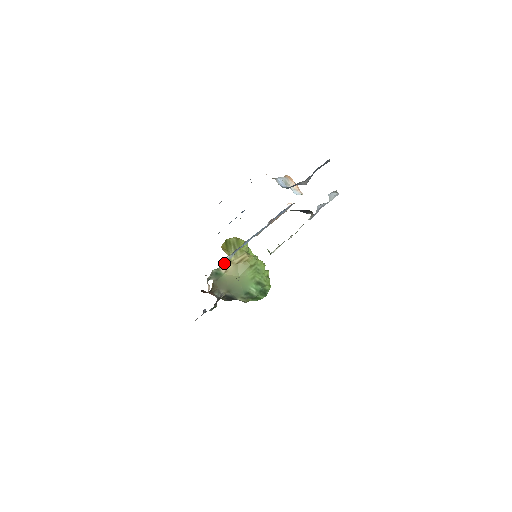
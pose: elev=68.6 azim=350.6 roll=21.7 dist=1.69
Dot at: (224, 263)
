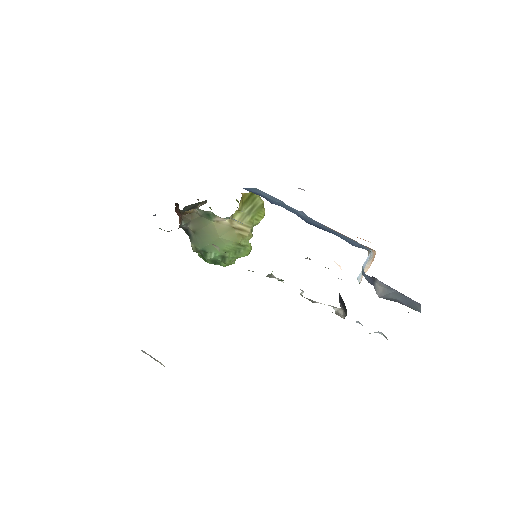
Dot at: occluded
